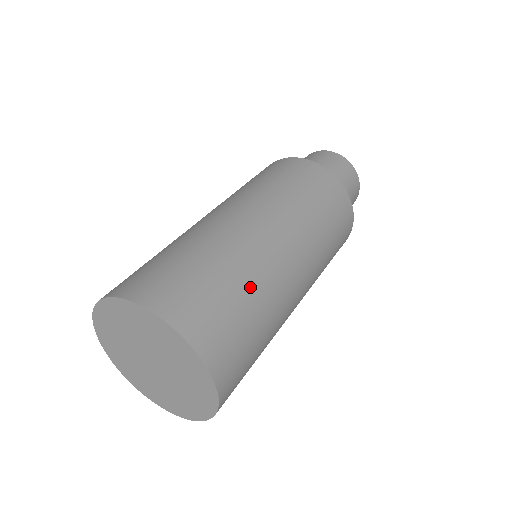
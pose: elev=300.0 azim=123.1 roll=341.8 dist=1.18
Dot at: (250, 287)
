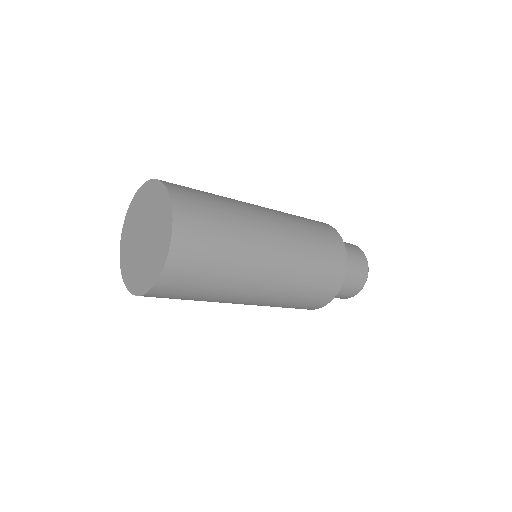
Dot at: (227, 268)
